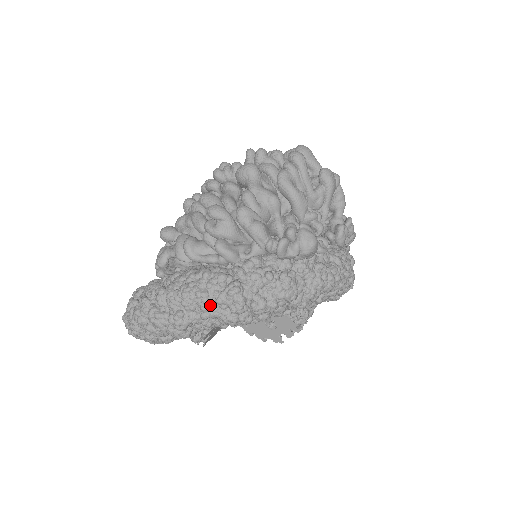
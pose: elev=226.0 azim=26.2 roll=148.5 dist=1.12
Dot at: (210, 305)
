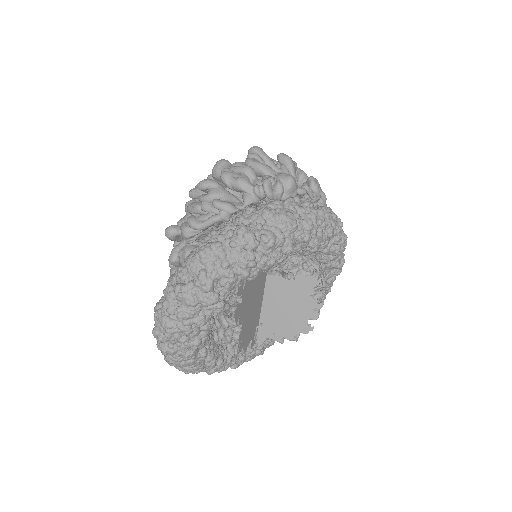
Dot at: (226, 252)
